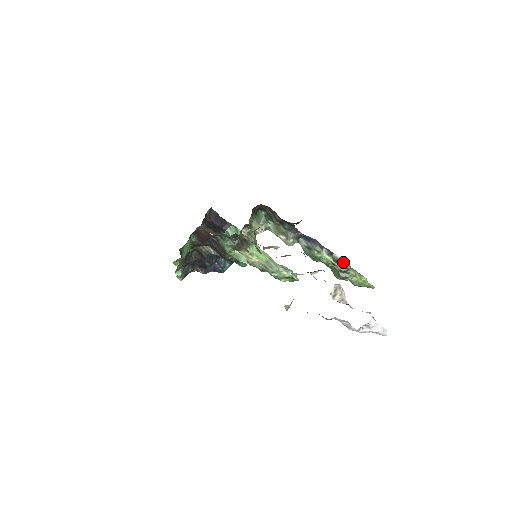
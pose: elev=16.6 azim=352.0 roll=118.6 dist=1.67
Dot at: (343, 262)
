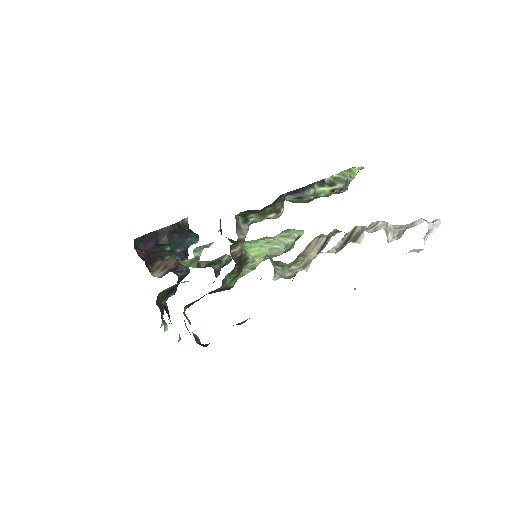
Dot at: (336, 178)
